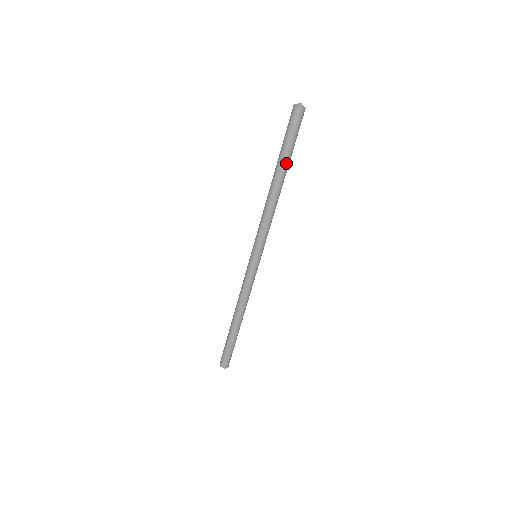
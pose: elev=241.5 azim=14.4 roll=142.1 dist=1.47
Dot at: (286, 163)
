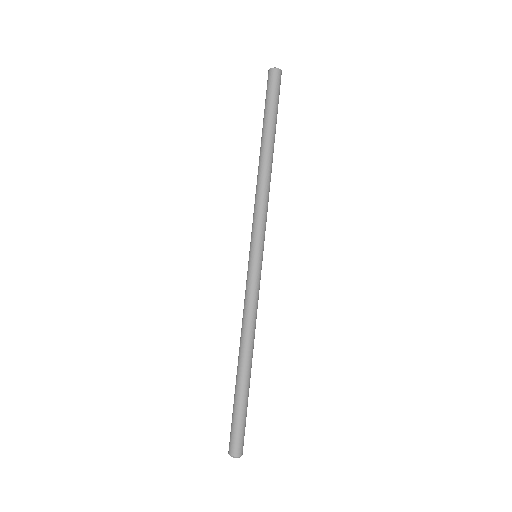
Dot at: (275, 130)
